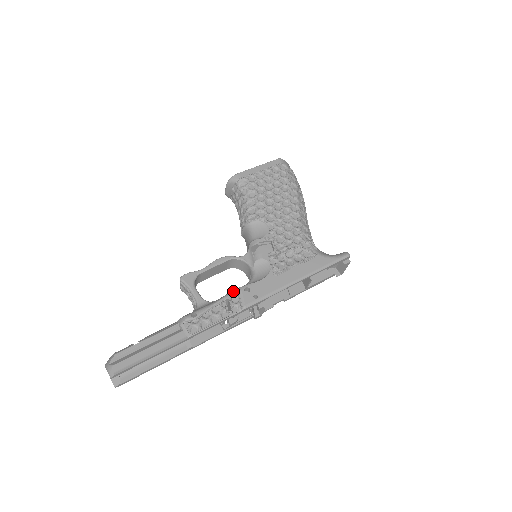
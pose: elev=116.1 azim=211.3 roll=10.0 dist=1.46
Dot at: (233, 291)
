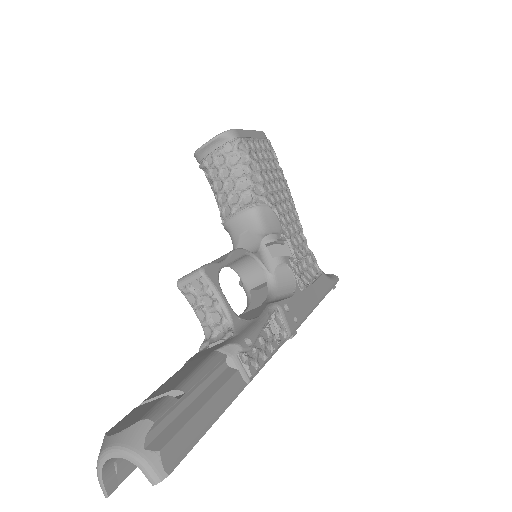
Dot at: (272, 307)
